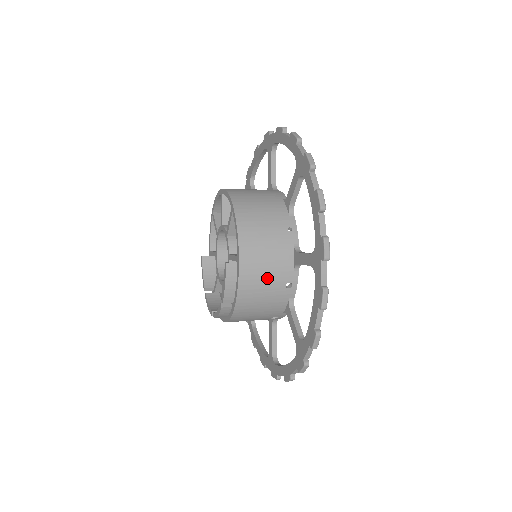
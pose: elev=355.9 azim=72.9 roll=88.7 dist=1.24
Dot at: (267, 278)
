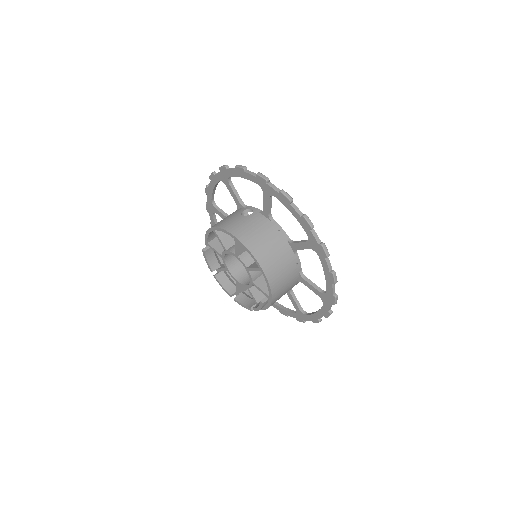
Dot at: occluded
